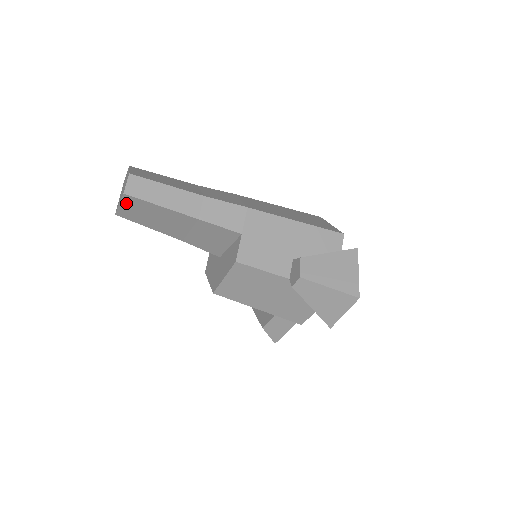
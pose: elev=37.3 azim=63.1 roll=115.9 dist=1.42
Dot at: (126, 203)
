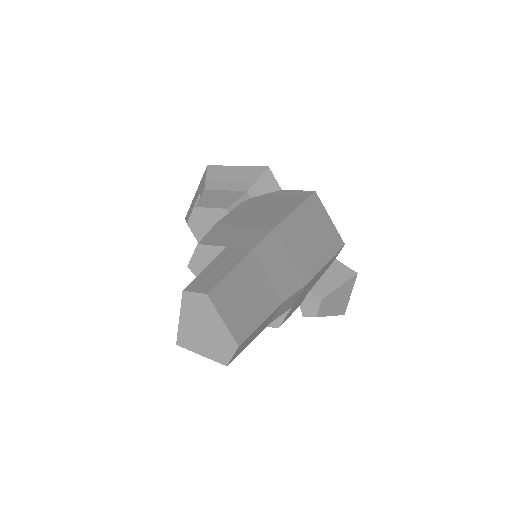
Dot at: (212, 355)
